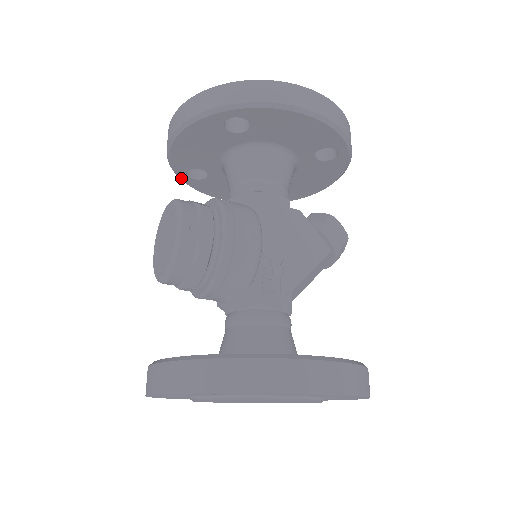
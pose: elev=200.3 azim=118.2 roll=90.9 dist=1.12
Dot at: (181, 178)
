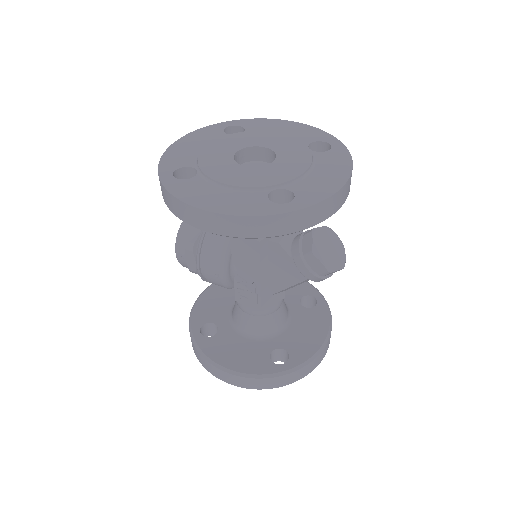
Dot at: occluded
